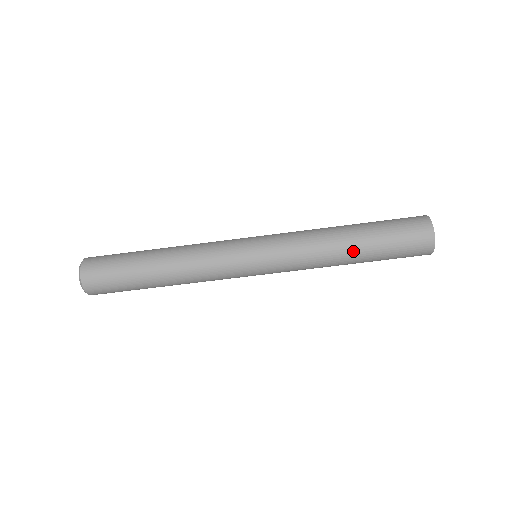
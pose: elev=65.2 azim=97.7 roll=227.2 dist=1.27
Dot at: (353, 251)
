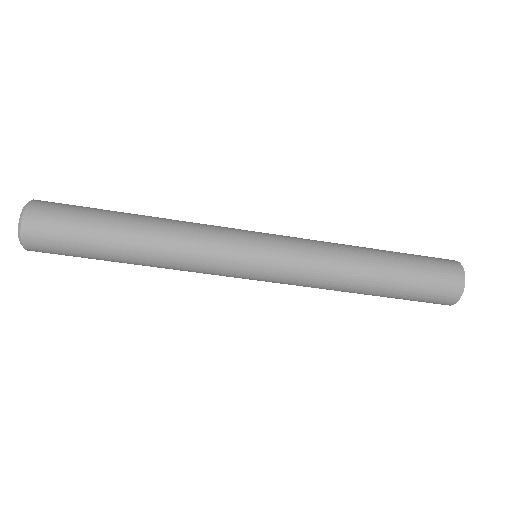
Dot at: (368, 292)
